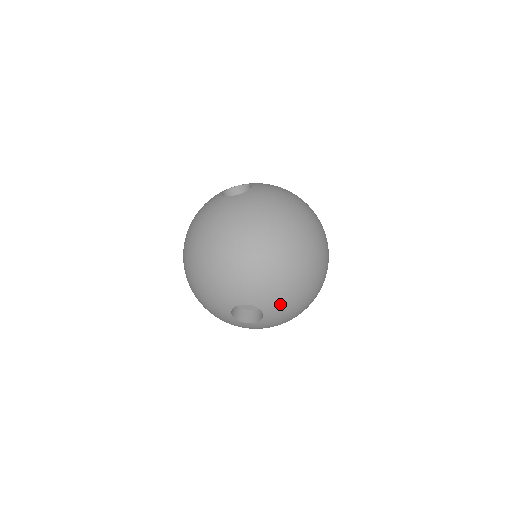
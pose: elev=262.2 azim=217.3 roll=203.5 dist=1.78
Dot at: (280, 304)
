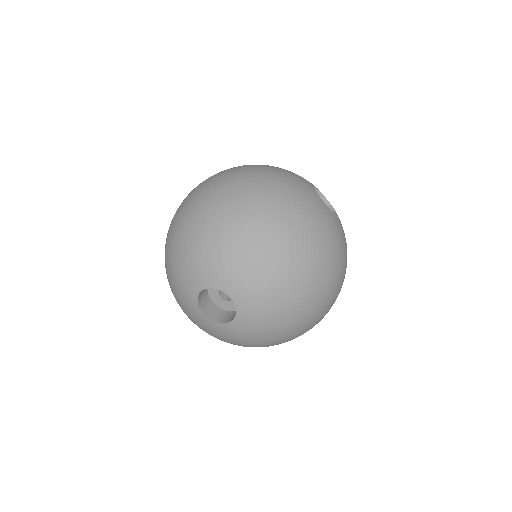
Dot at: (226, 266)
